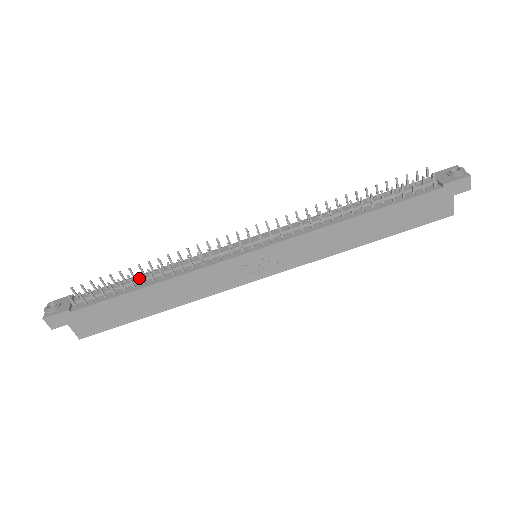
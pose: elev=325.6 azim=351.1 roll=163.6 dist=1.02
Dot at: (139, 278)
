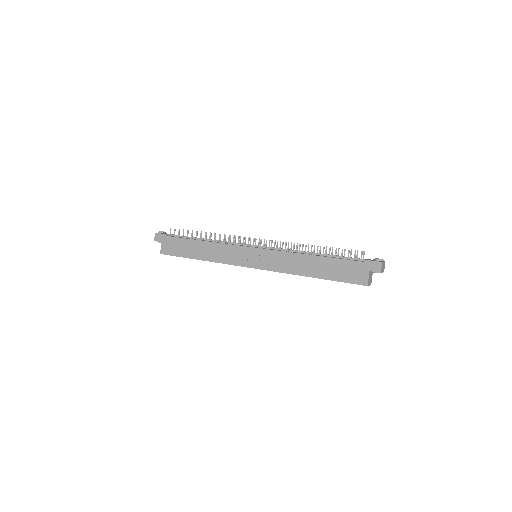
Dot at: (202, 238)
